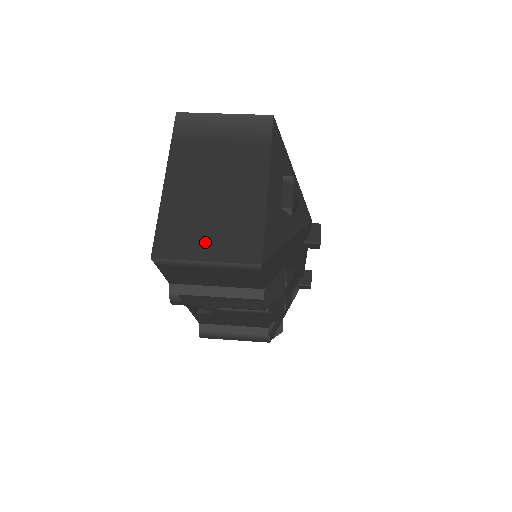
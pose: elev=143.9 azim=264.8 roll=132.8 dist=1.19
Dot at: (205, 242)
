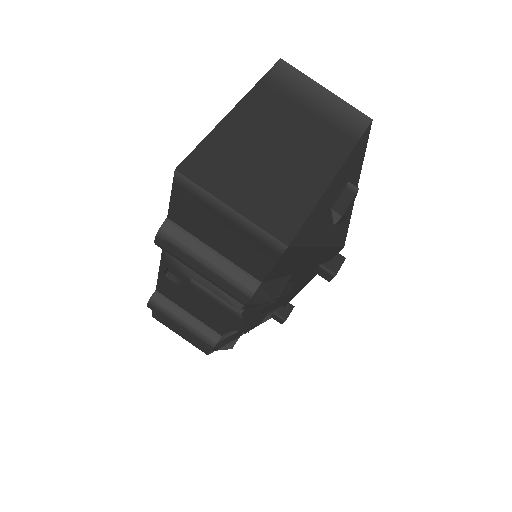
Dot at: (241, 189)
